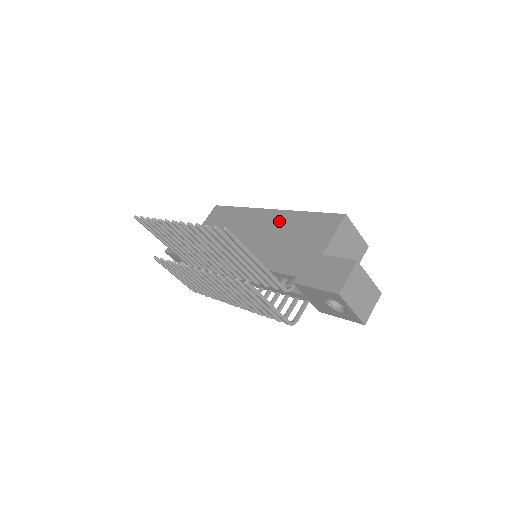
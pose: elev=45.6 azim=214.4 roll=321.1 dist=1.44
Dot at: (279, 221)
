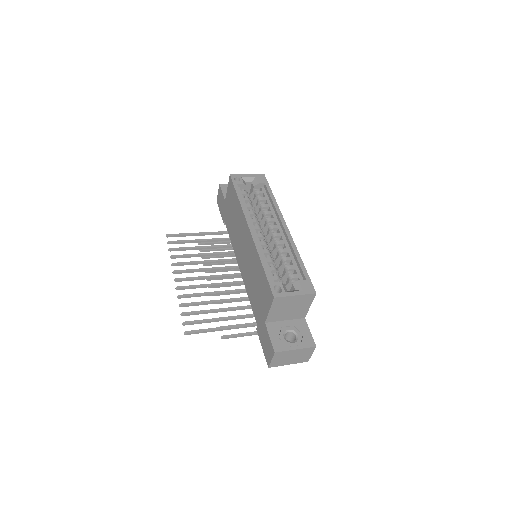
Dot at: (252, 253)
